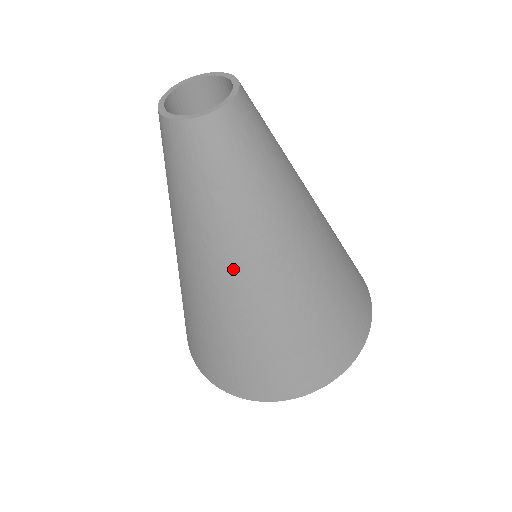
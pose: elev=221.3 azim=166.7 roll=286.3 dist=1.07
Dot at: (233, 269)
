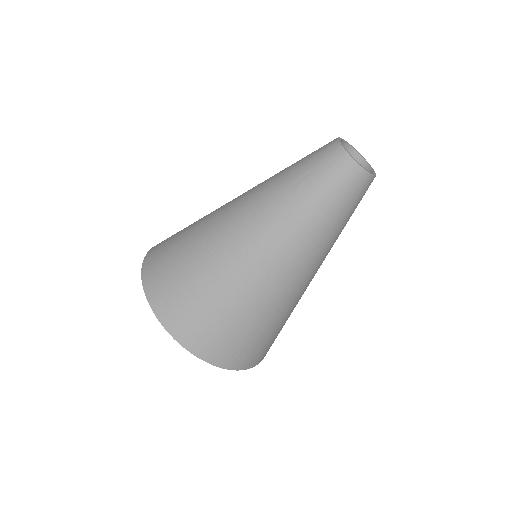
Dot at: (255, 219)
